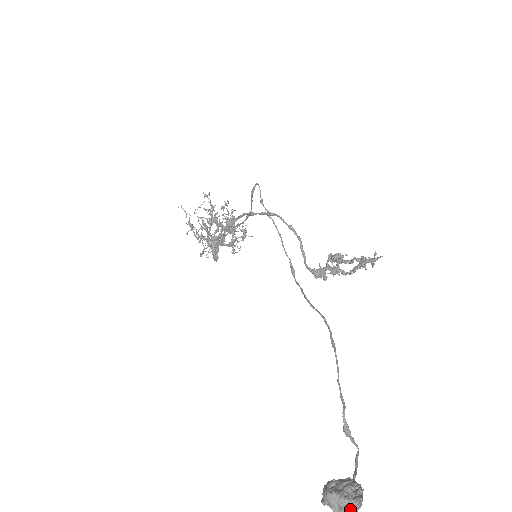
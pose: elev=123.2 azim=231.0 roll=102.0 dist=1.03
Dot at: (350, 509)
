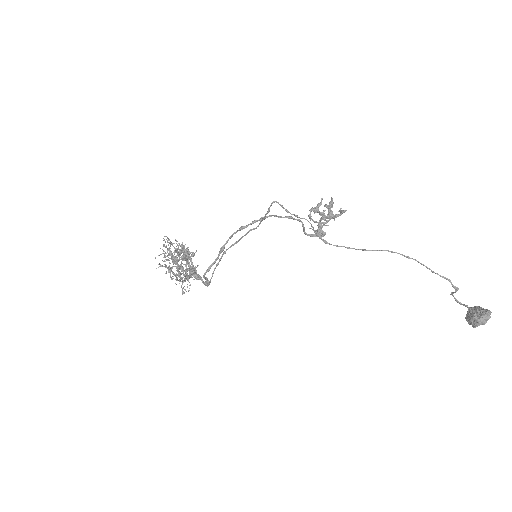
Dot at: (490, 316)
